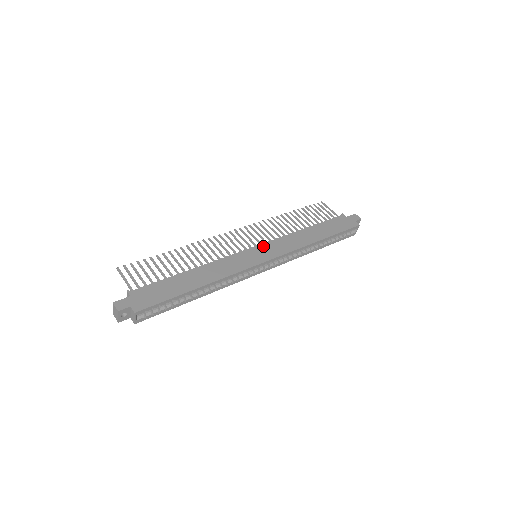
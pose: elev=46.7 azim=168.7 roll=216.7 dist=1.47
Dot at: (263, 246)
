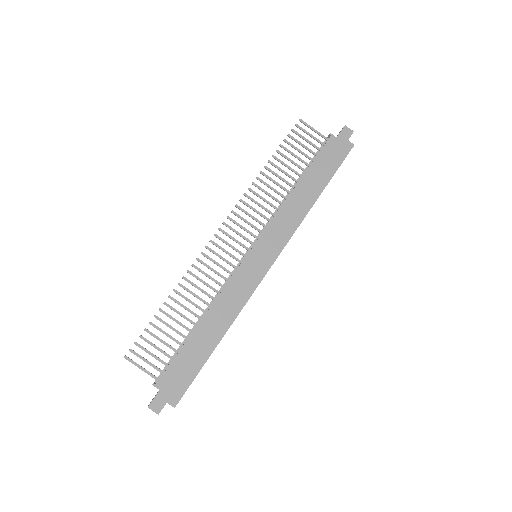
Dot at: (260, 243)
